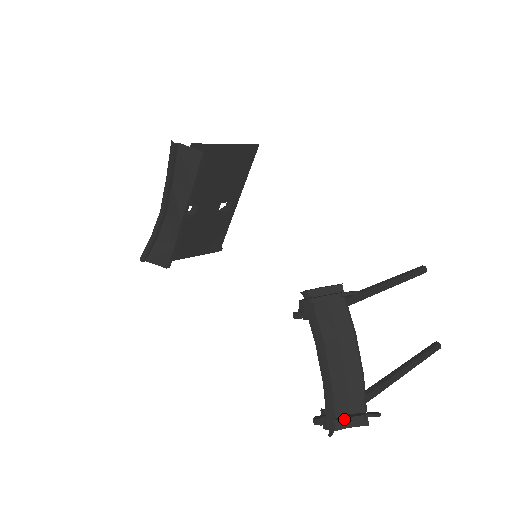
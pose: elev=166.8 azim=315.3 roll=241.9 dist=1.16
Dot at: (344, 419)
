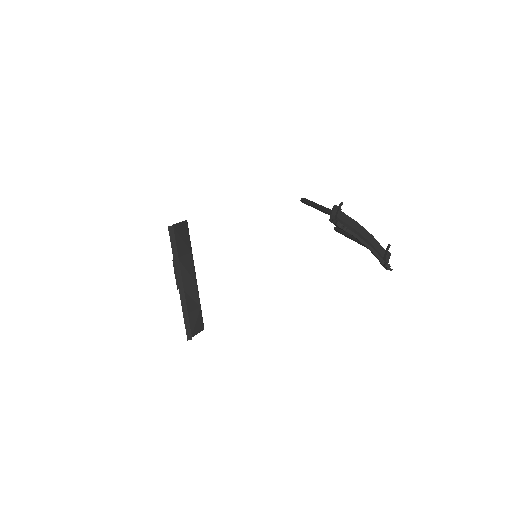
Dot at: (386, 260)
